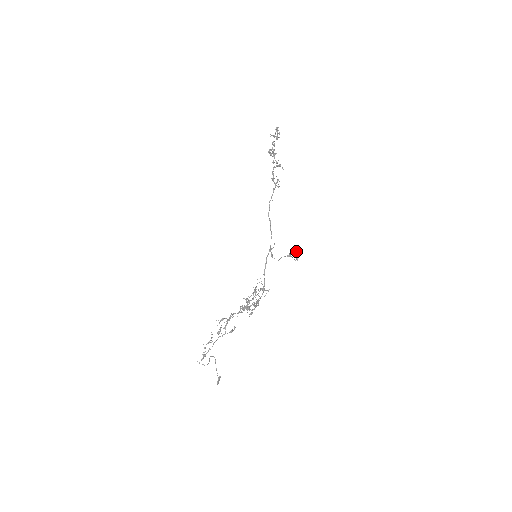
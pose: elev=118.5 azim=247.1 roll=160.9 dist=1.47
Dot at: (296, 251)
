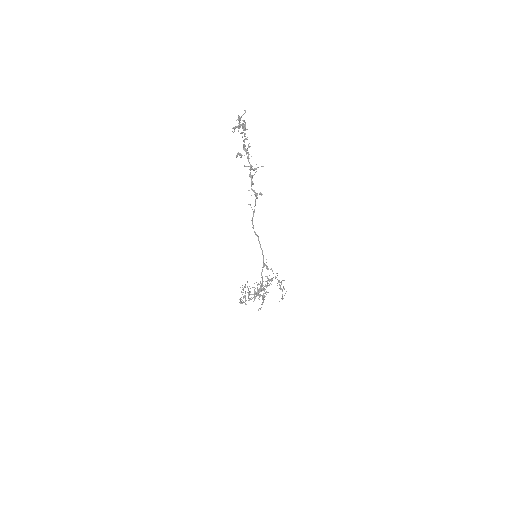
Dot at: occluded
